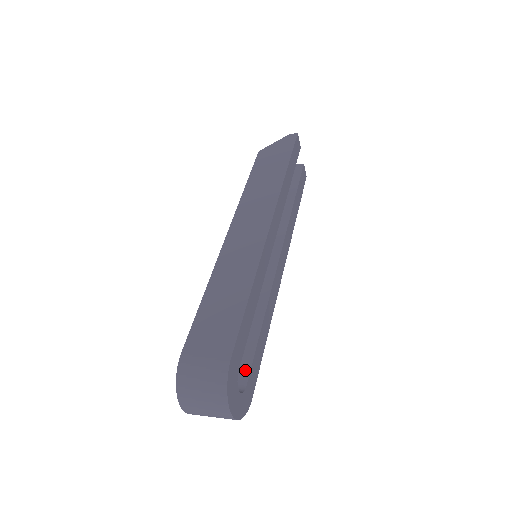
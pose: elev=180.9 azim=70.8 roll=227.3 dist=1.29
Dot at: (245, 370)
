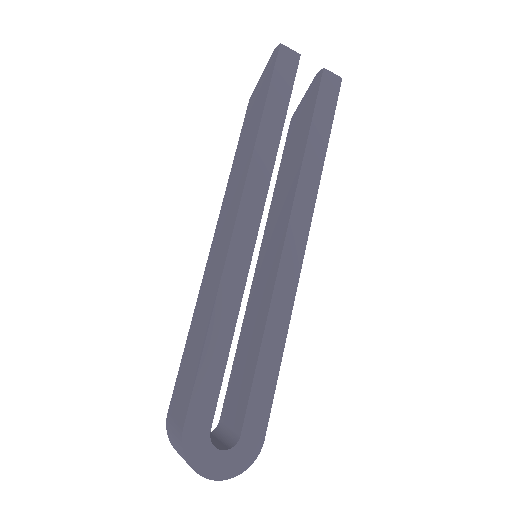
Dot at: (242, 415)
